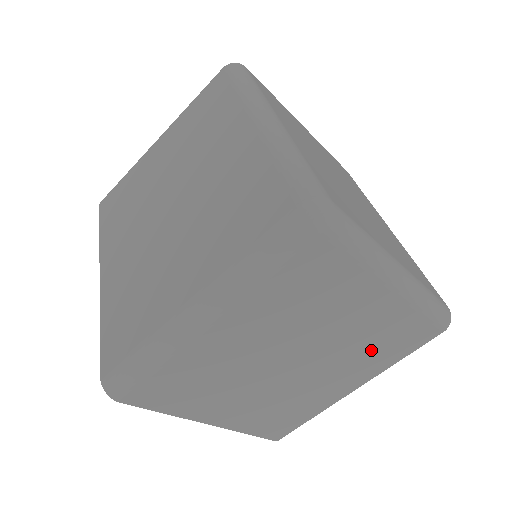
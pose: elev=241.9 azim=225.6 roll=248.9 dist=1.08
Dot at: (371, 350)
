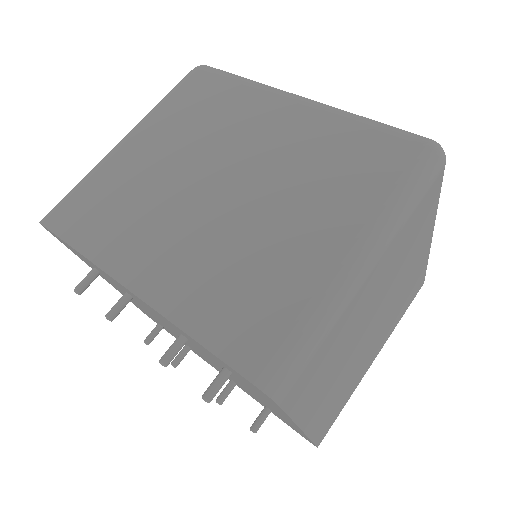
Dot at: (399, 307)
